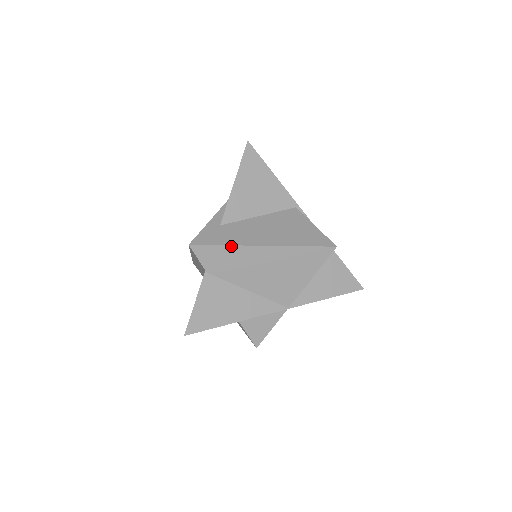
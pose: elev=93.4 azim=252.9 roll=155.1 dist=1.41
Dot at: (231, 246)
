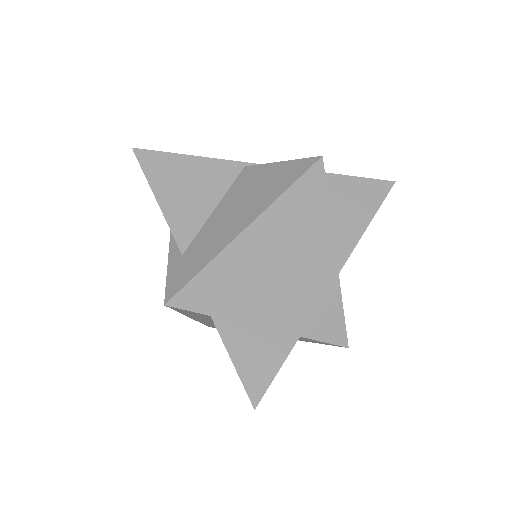
Dot at: (211, 263)
